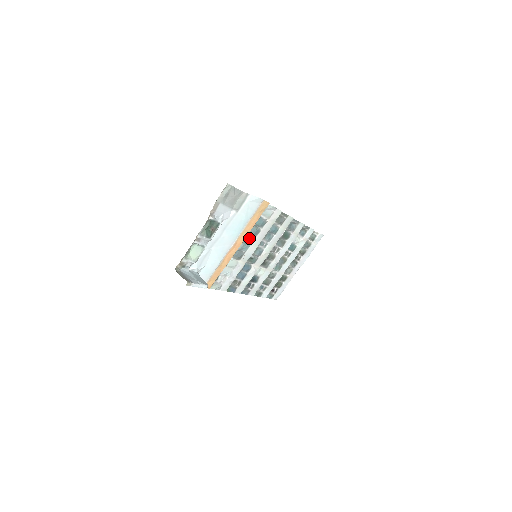
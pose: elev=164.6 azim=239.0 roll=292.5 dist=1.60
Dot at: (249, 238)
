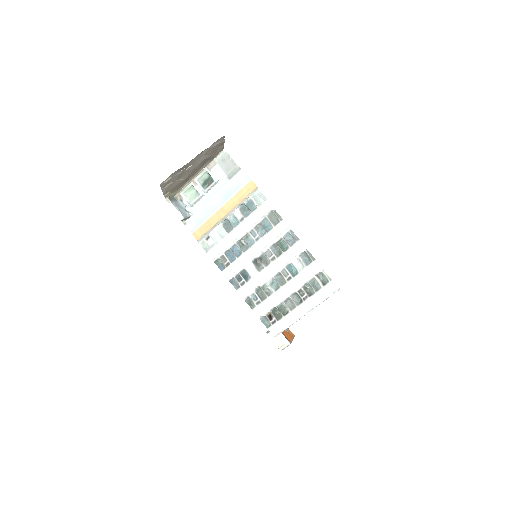
Dot at: (239, 216)
